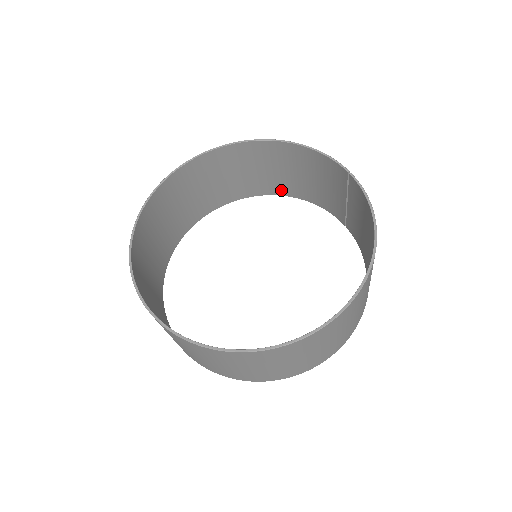
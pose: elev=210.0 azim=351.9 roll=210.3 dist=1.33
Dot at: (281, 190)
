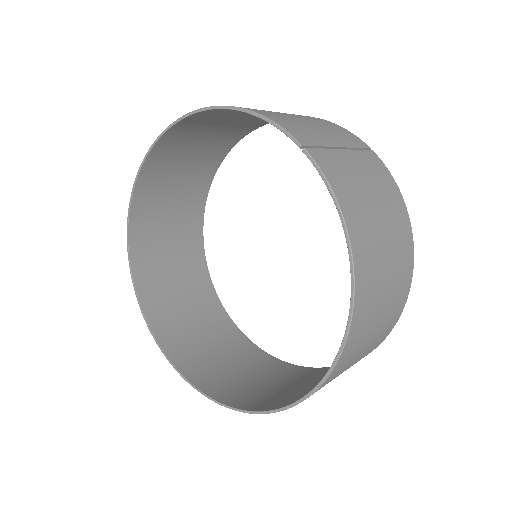
Dot at: occluded
